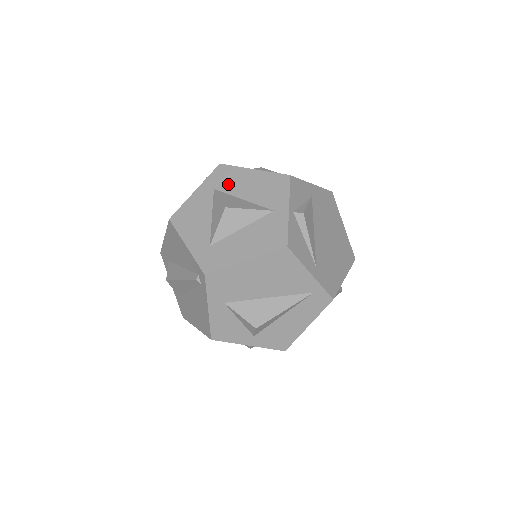
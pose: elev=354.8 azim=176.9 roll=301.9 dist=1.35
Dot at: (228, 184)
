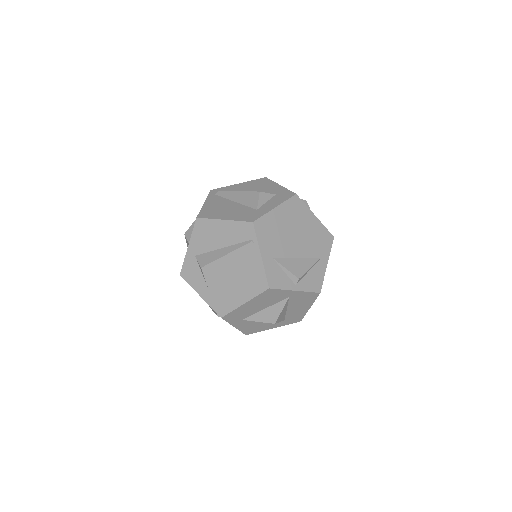
Dot at: (245, 315)
